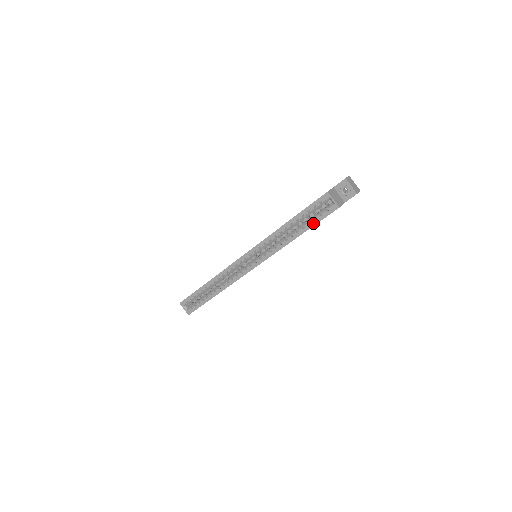
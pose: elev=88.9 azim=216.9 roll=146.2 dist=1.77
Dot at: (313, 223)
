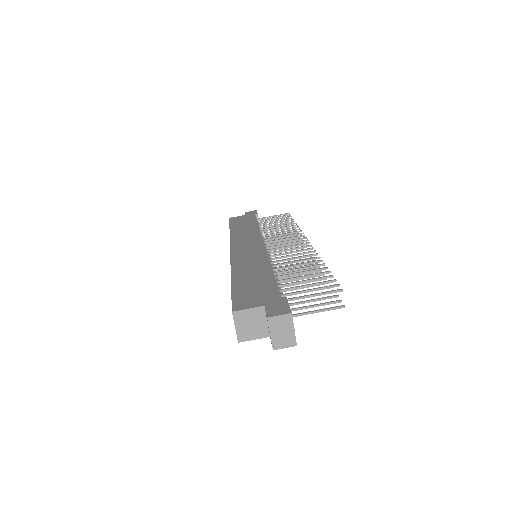
Dot at: occluded
